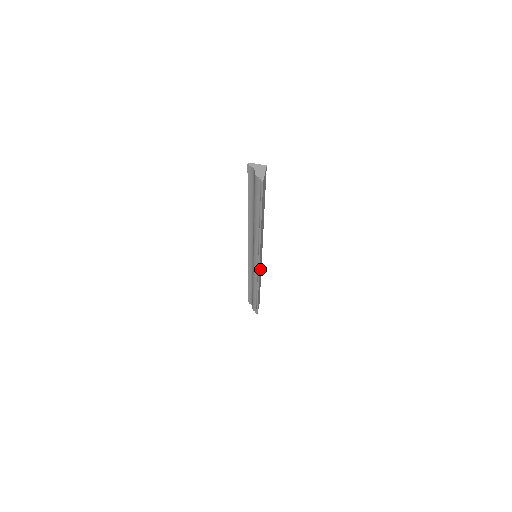
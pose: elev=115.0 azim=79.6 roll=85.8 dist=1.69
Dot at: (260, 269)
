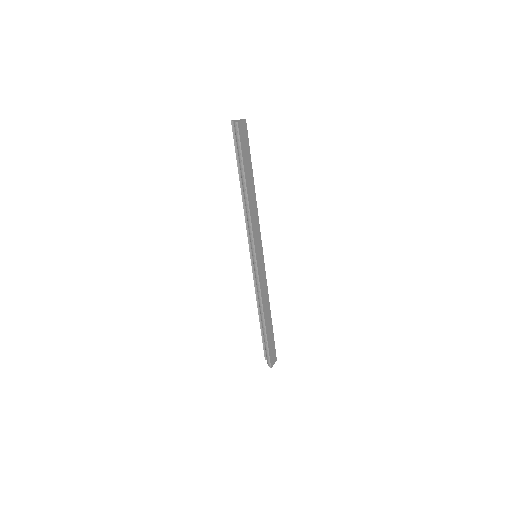
Dot at: (263, 279)
